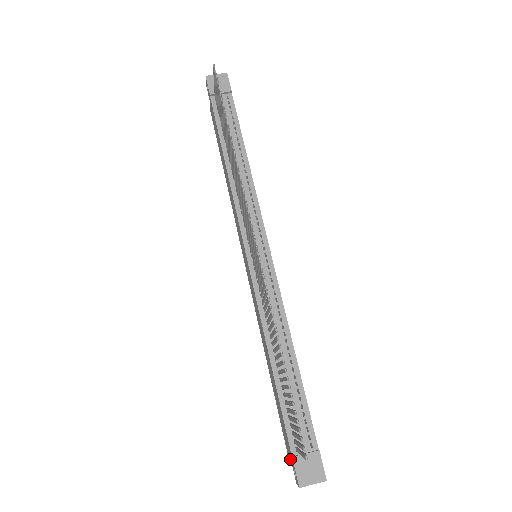
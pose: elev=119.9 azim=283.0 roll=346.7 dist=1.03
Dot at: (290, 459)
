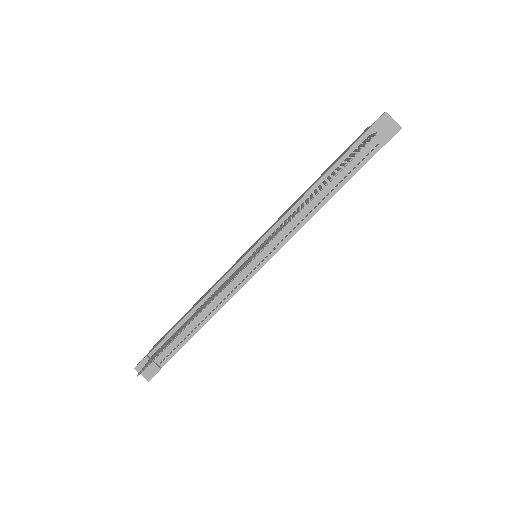
Dot at: occluded
